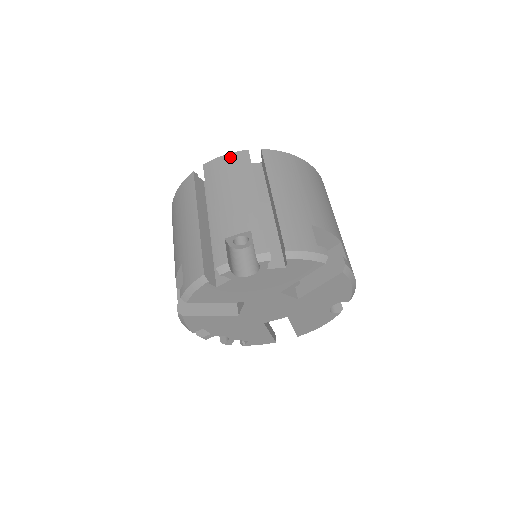
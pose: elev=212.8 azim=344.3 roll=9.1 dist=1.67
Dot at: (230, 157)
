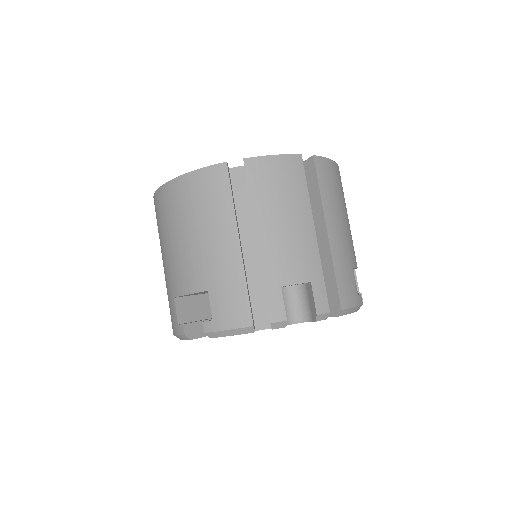
Dot at: (282, 161)
